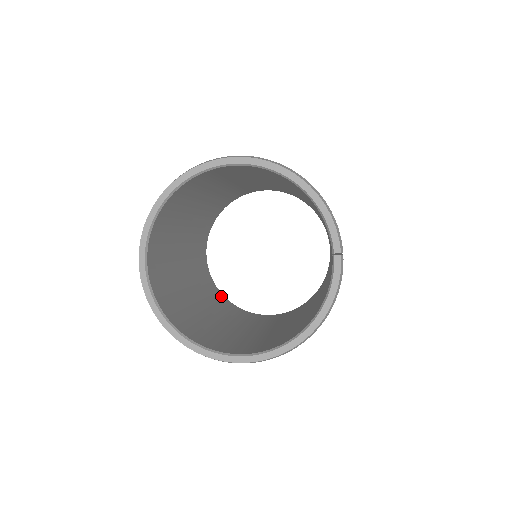
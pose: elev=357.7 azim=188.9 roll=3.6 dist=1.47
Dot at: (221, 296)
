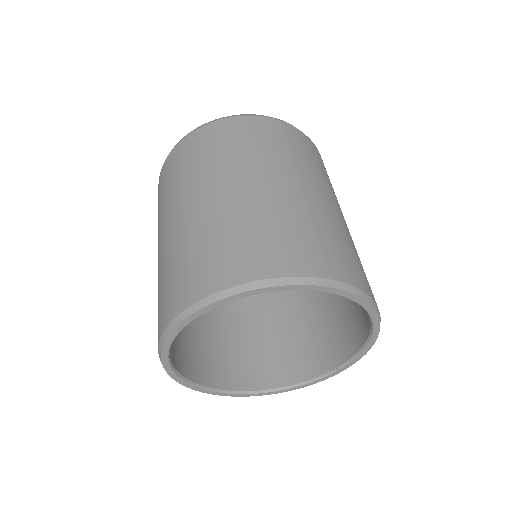
Dot at: occluded
